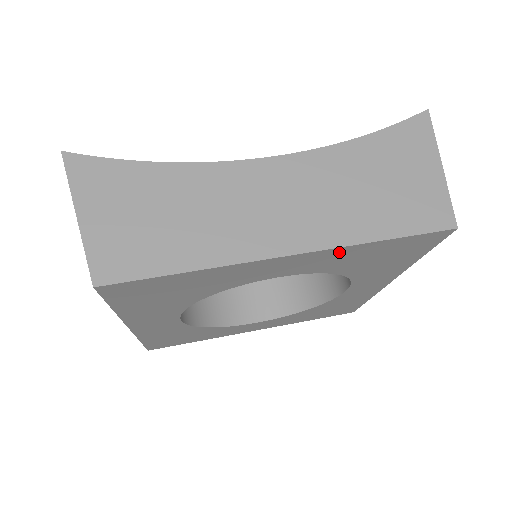
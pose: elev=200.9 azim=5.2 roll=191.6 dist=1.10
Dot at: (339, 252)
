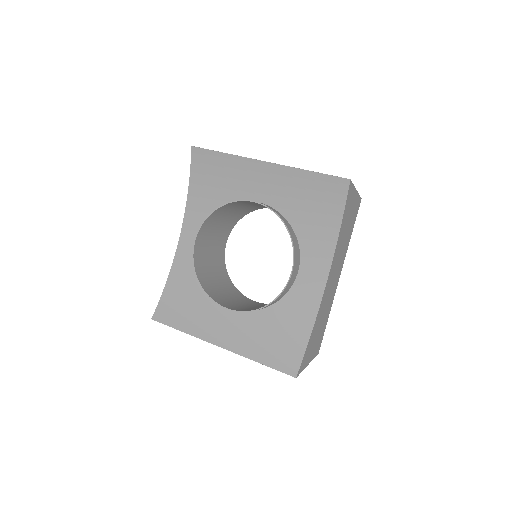
Dot at: occluded
